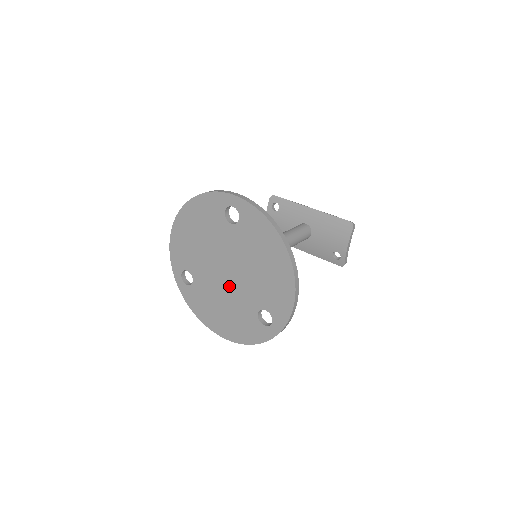
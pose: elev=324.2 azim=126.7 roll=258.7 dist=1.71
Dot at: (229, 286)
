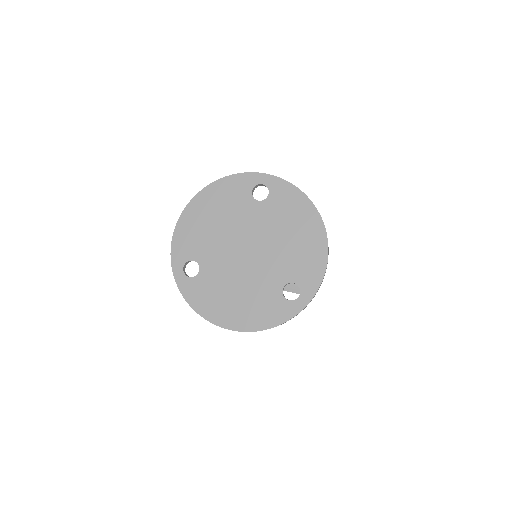
Dot at: (249, 266)
